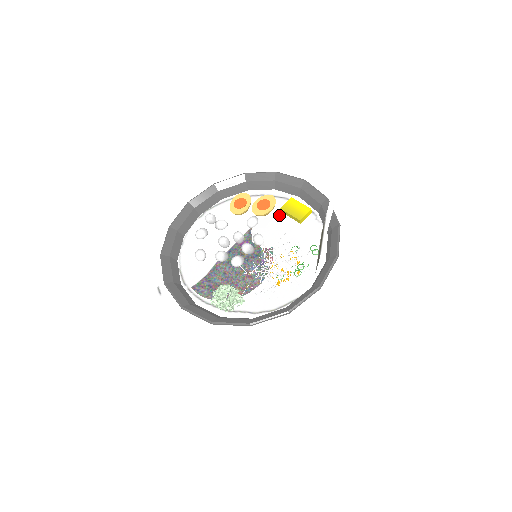
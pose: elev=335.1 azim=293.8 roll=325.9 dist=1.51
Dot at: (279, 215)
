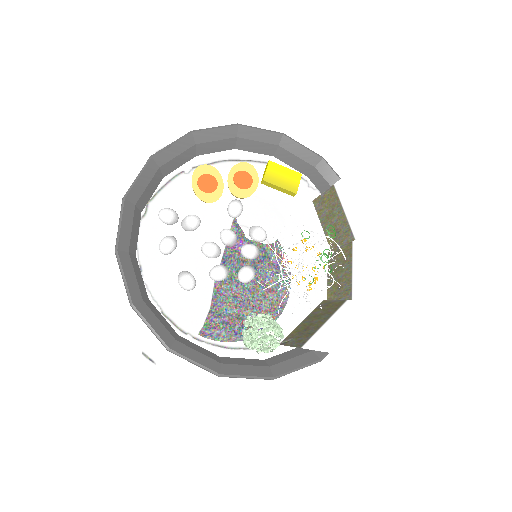
Dot at: (261, 189)
